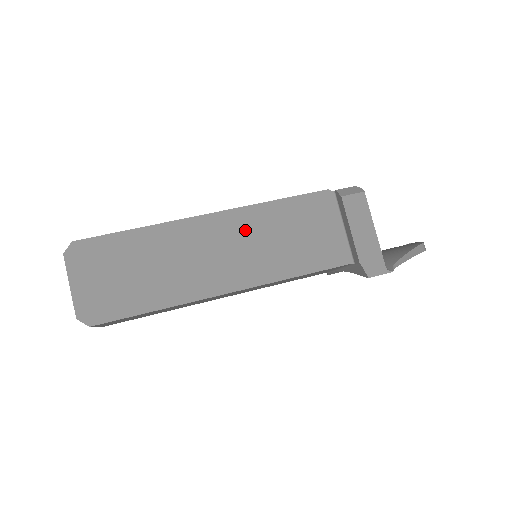
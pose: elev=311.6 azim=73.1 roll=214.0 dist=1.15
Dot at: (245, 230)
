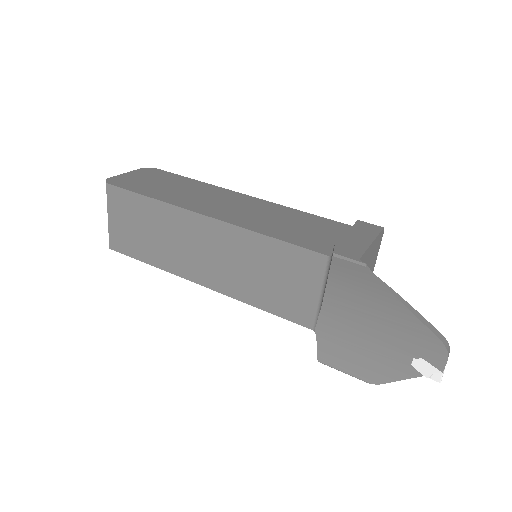
Dot at: (260, 208)
